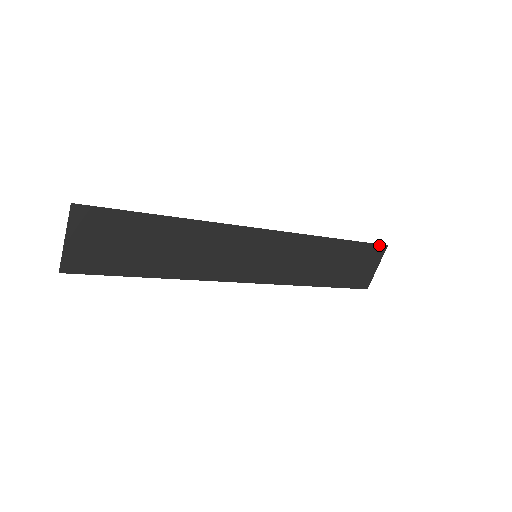
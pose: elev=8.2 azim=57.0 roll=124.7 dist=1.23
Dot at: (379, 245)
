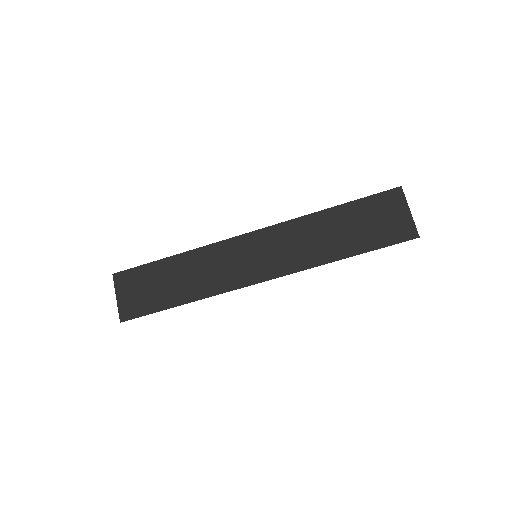
Dot at: (389, 191)
